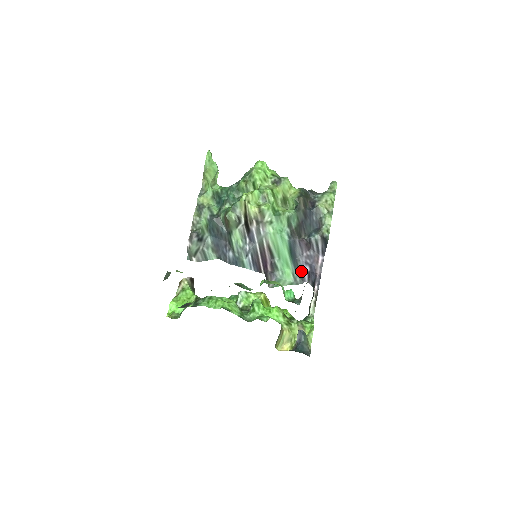
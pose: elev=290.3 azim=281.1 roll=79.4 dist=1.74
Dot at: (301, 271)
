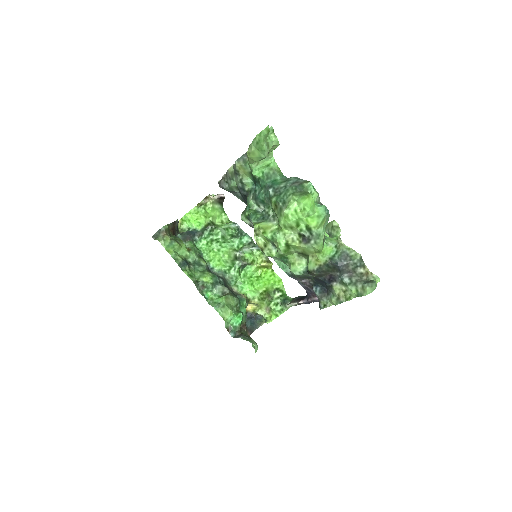
Dot at: occluded
